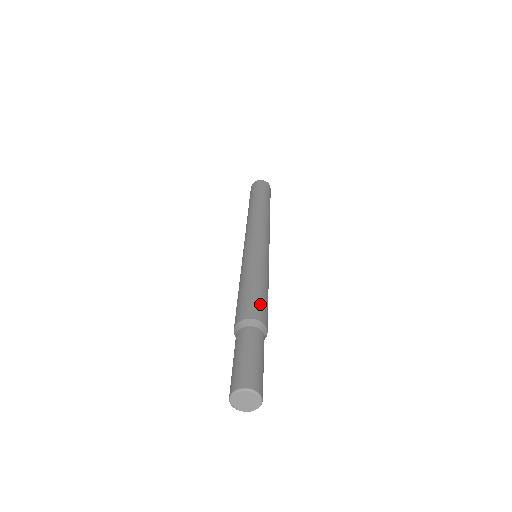
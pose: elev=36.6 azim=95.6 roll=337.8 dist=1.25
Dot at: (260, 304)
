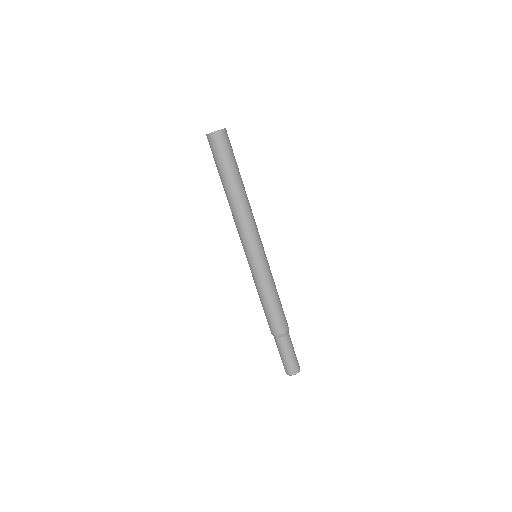
Dot at: (277, 321)
